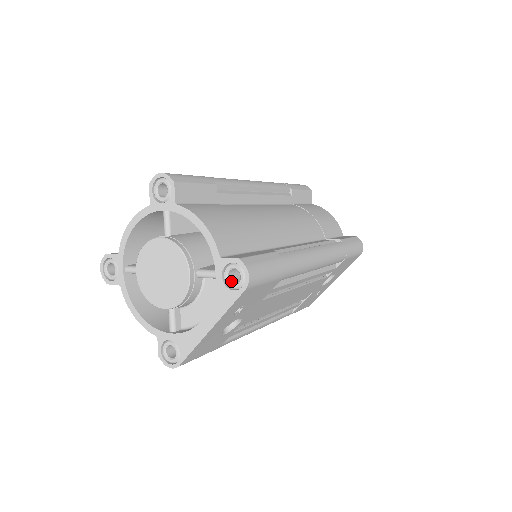
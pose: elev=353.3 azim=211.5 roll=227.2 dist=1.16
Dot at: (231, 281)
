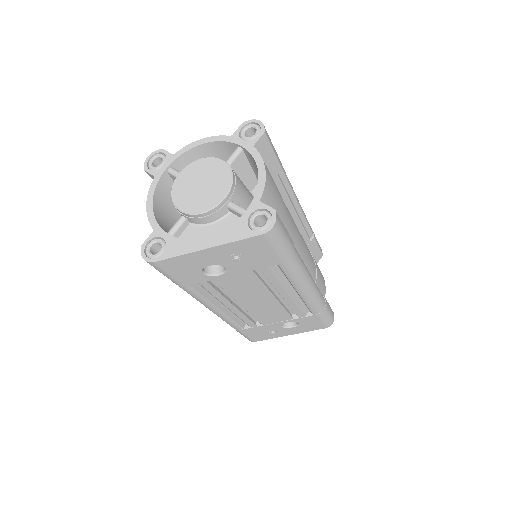
Dot at: (254, 223)
